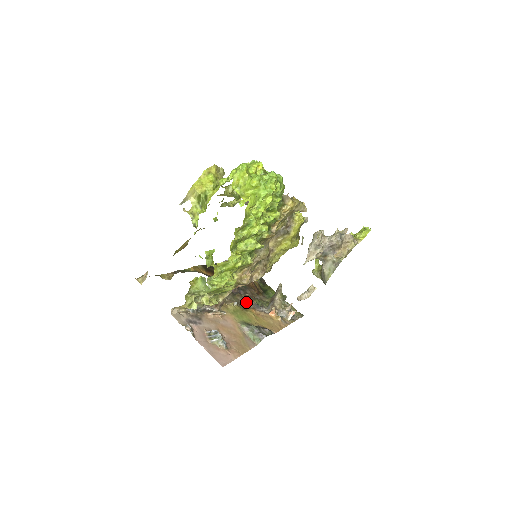
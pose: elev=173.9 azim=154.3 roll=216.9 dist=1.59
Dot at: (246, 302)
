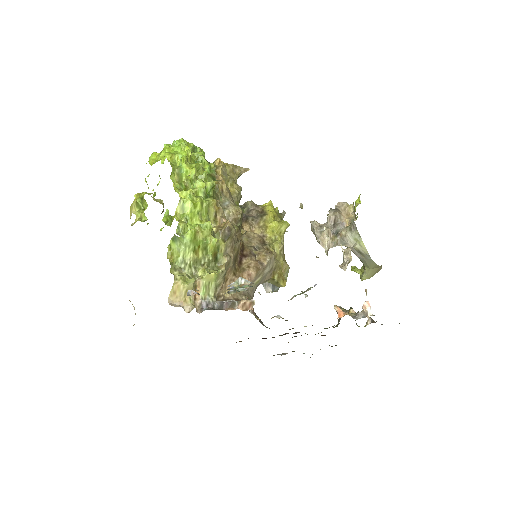
Dot at: occluded
